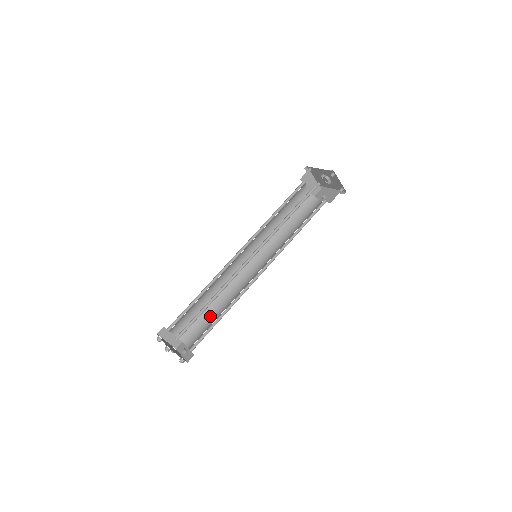
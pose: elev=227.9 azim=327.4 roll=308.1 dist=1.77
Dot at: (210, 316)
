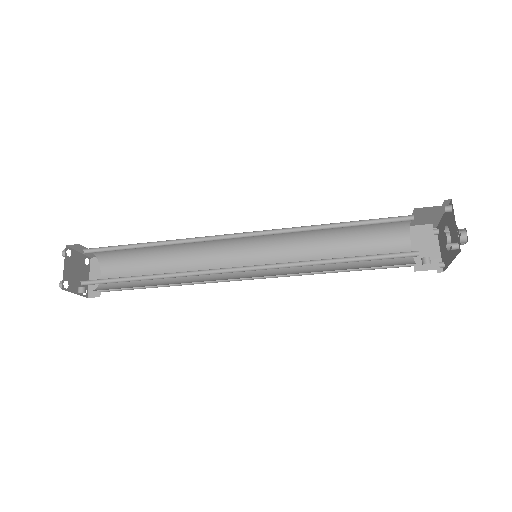
Dot at: occluded
